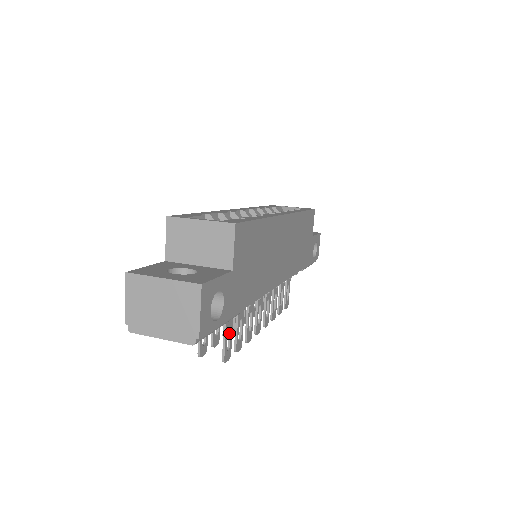
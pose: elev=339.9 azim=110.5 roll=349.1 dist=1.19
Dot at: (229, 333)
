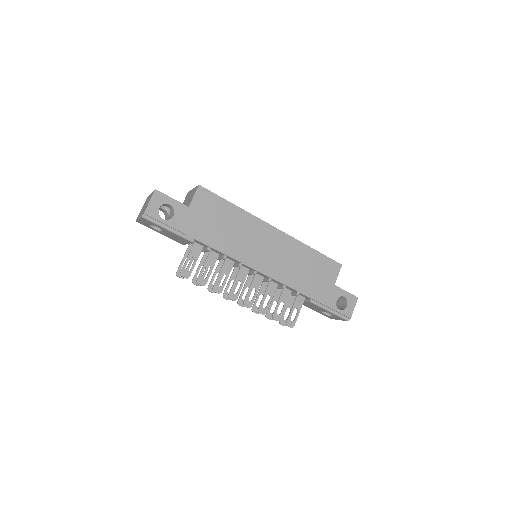
Dot at: (193, 263)
